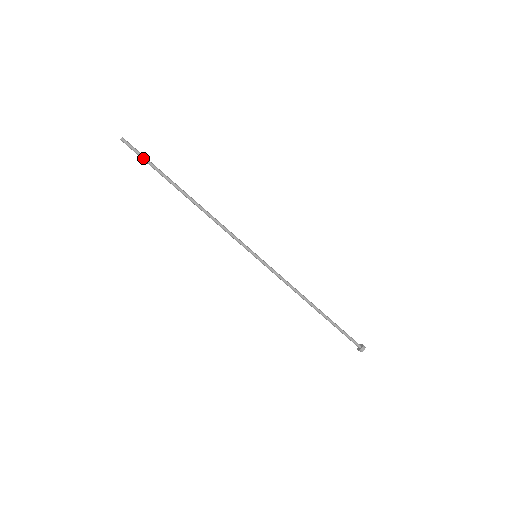
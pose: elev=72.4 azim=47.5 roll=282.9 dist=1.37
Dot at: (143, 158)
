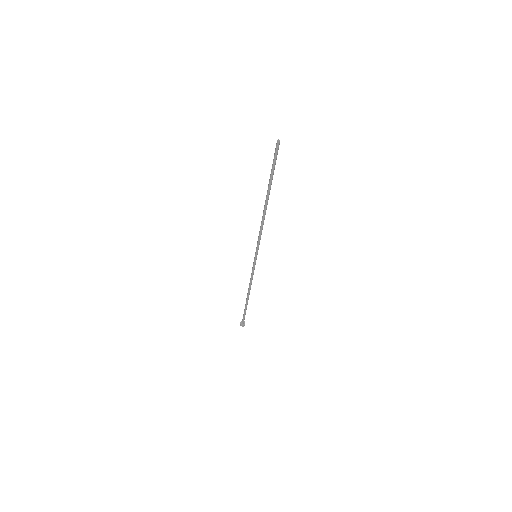
Dot at: (275, 163)
